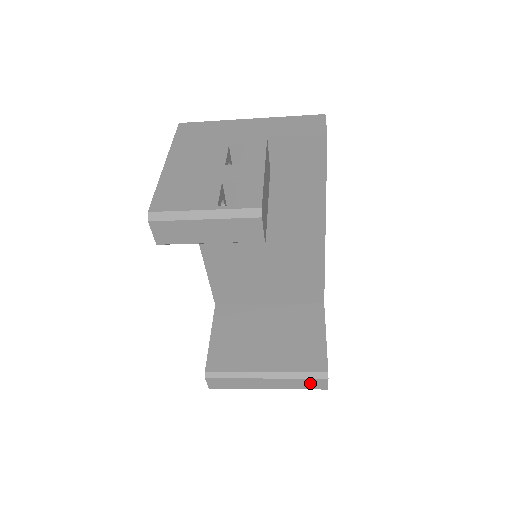
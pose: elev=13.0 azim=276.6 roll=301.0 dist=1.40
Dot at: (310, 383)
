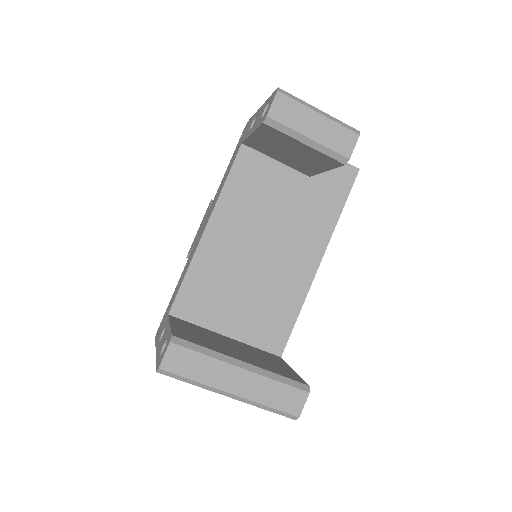
Dot at: (286, 396)
